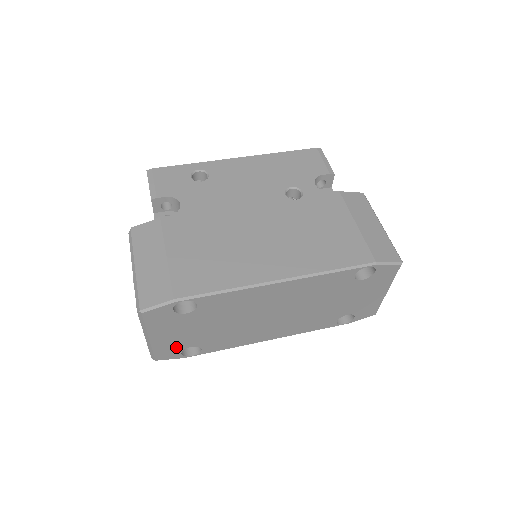
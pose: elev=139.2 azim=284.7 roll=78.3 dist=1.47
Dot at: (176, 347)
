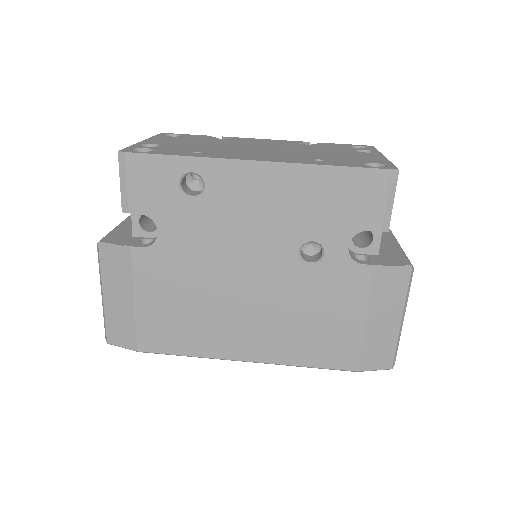
Dot at: occluded
